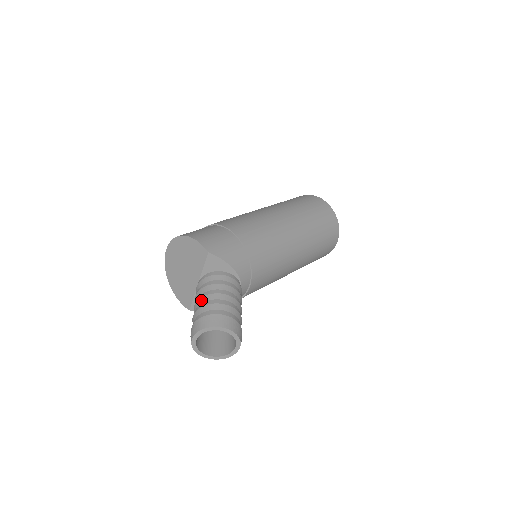
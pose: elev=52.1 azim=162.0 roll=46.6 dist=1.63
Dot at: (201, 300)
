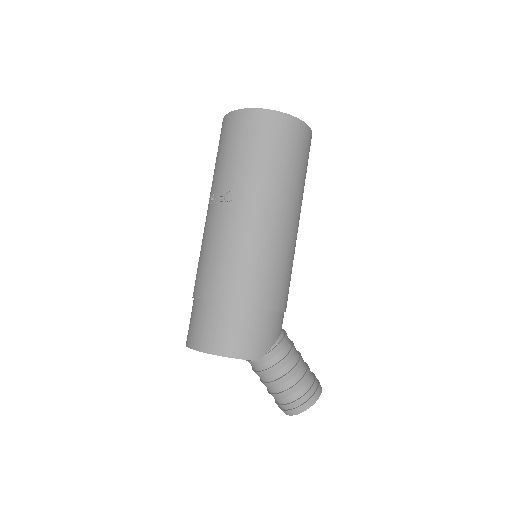
Dot at: (271, 385)
